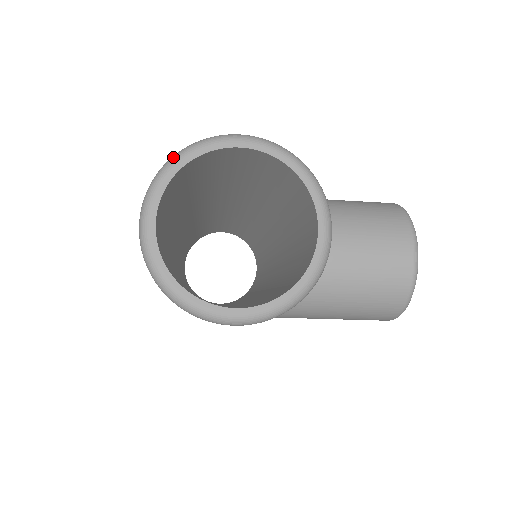
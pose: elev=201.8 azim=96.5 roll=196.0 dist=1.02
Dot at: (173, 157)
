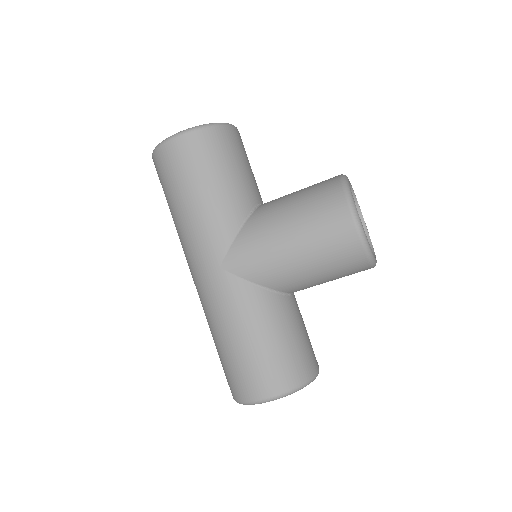
Dot at: occluded
